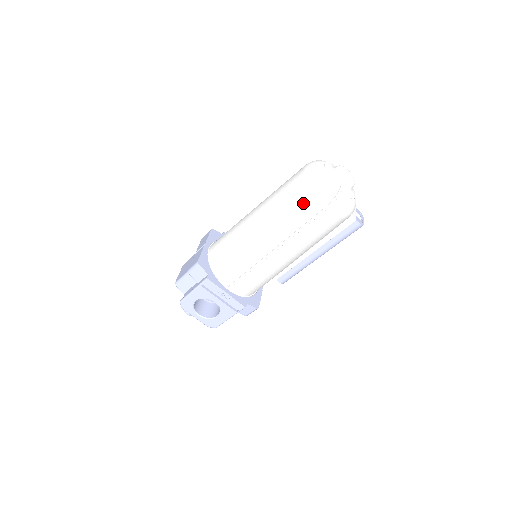
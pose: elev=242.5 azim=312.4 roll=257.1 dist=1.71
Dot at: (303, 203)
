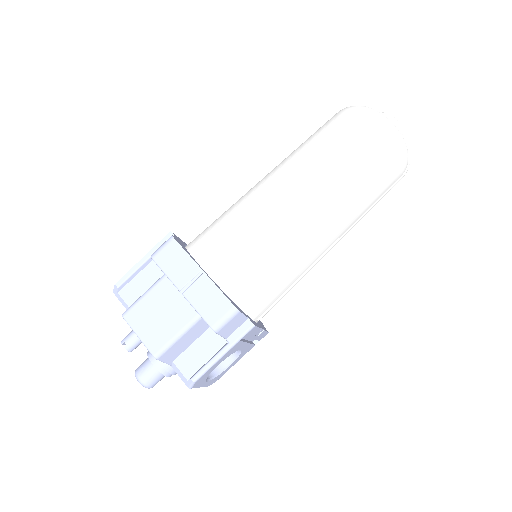
Dot at: (385, 176)
